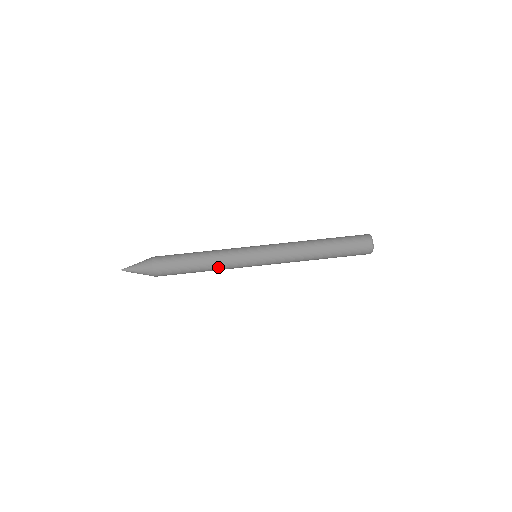
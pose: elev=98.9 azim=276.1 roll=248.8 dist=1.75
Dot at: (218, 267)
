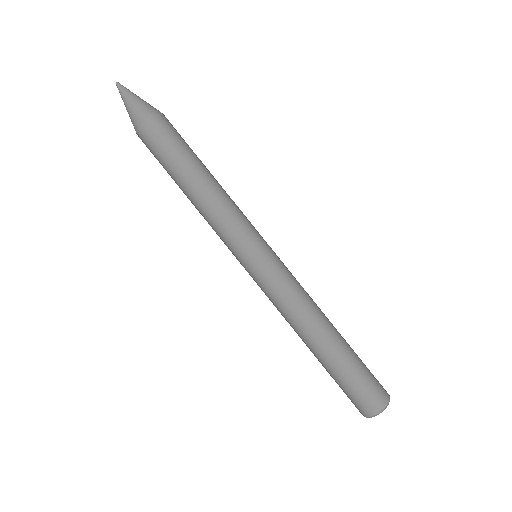
Dot at: (205, 213)
